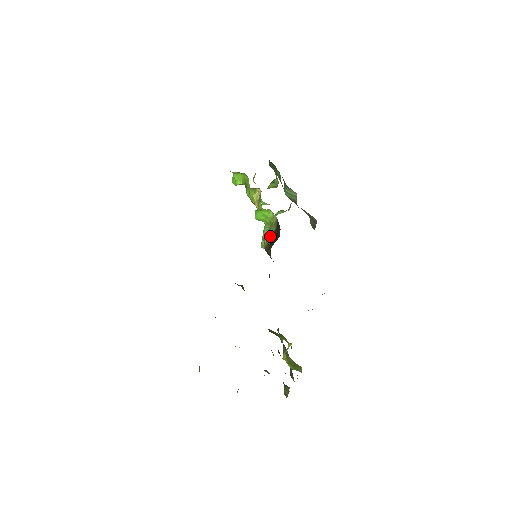
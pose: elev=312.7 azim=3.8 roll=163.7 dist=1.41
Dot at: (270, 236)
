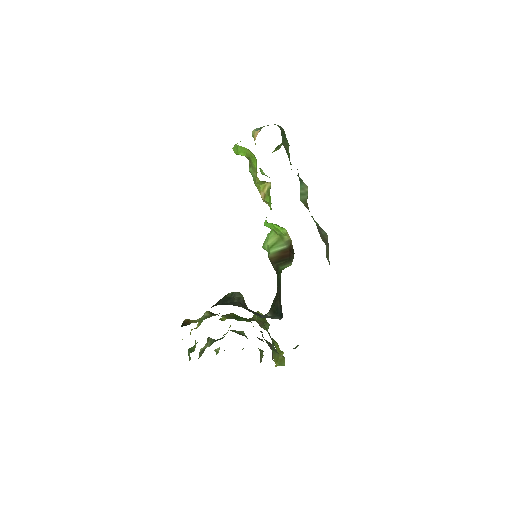
Dot at: (278, 251)
